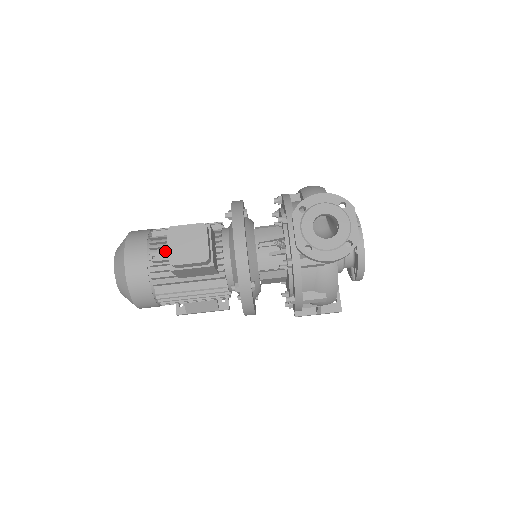
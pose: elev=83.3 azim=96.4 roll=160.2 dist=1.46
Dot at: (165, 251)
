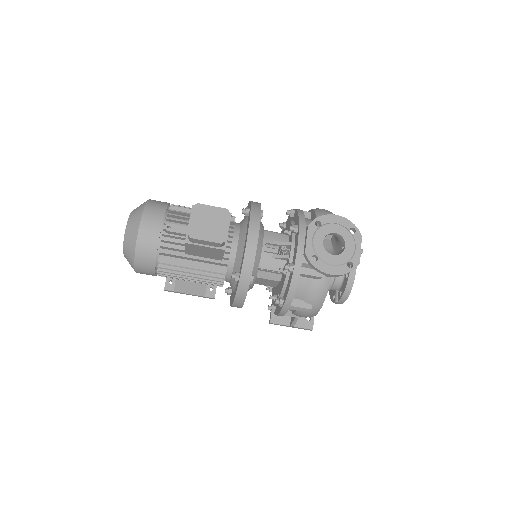
Dot at: (180, 225)
